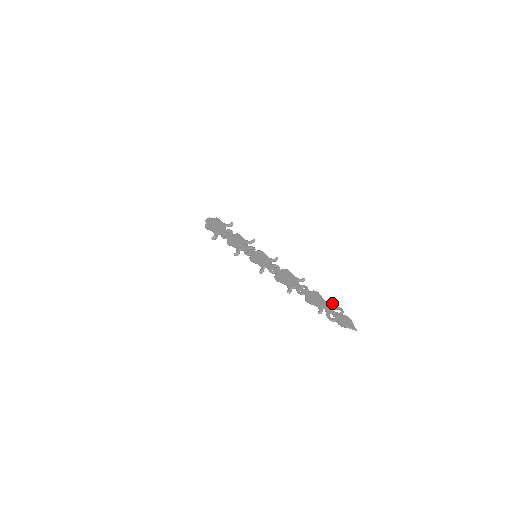
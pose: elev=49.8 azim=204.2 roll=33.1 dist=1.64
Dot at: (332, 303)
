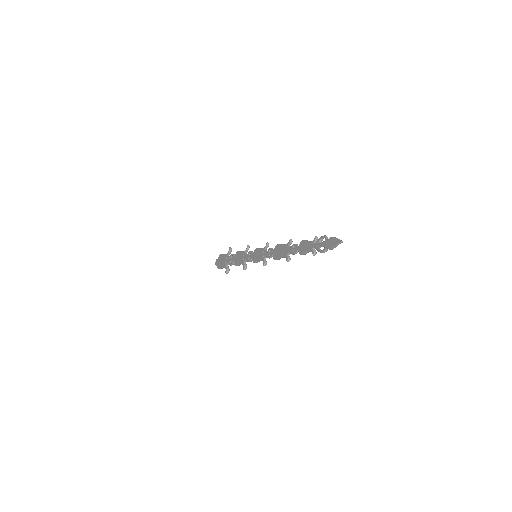
Dot at: (317, 238)
